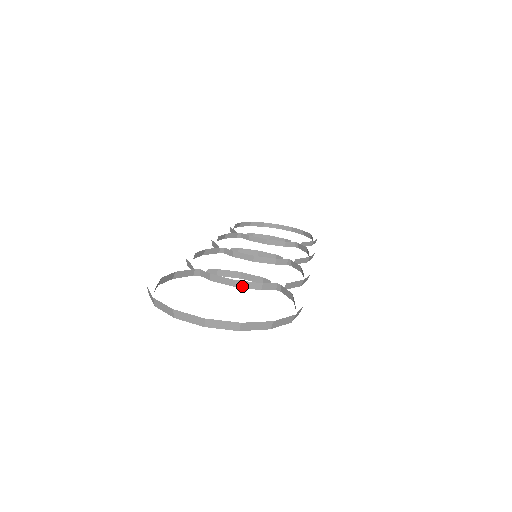
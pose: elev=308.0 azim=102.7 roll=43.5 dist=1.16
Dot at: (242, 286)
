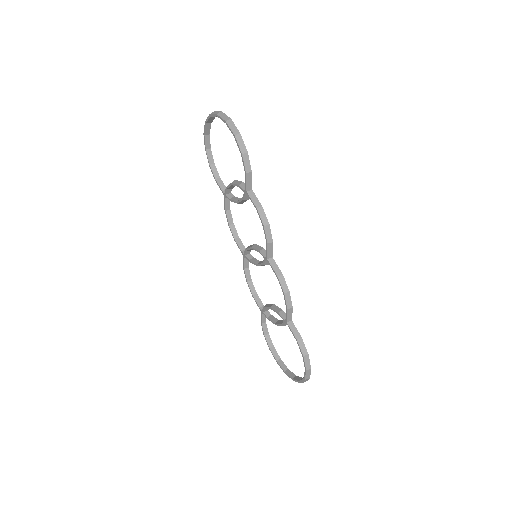
Dot at: (234, 183)
